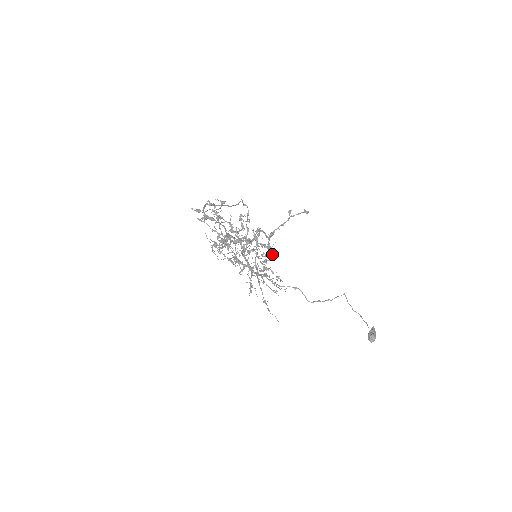
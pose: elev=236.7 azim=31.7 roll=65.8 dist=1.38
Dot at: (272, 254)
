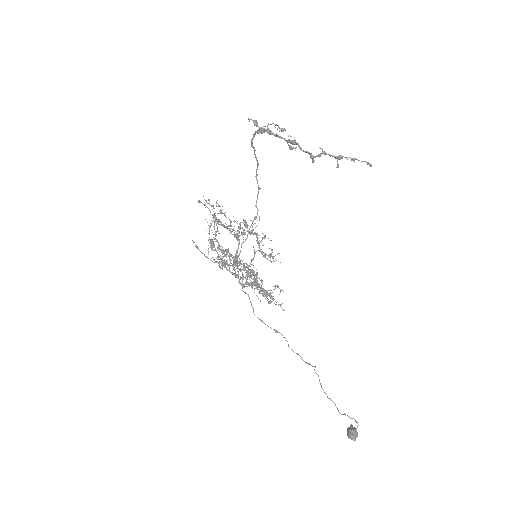
Dot at: (261, 279)
